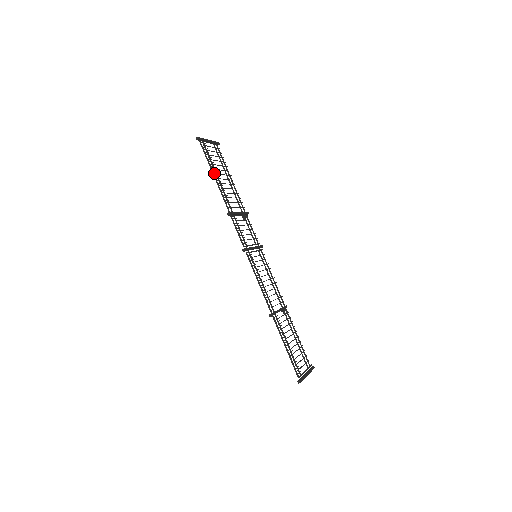
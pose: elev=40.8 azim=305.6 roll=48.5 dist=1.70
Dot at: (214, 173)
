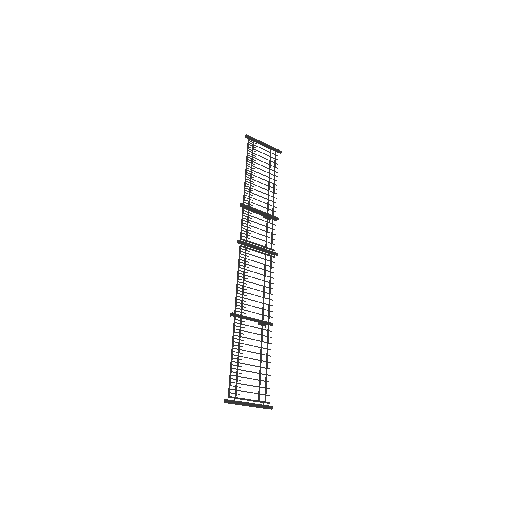
Dot at: (248, 168)
